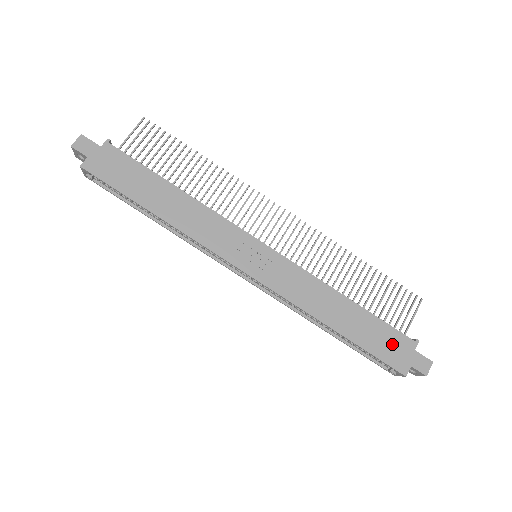
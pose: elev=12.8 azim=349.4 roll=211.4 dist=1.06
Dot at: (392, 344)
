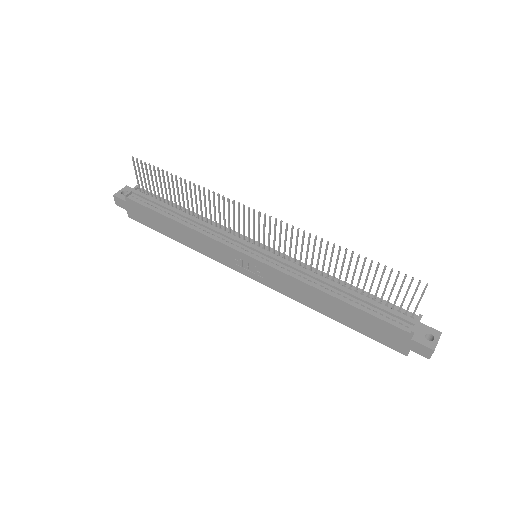
Dot at: (386, 332)
